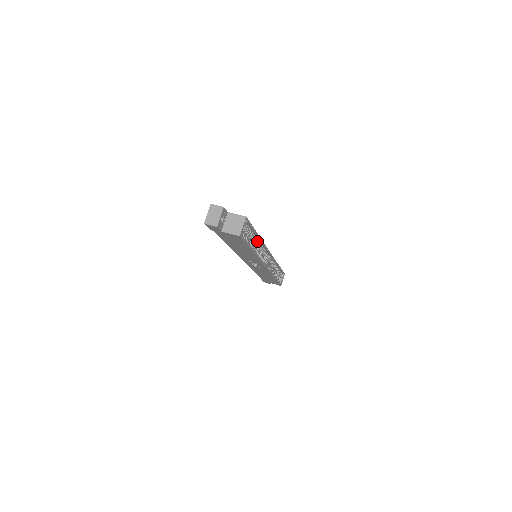
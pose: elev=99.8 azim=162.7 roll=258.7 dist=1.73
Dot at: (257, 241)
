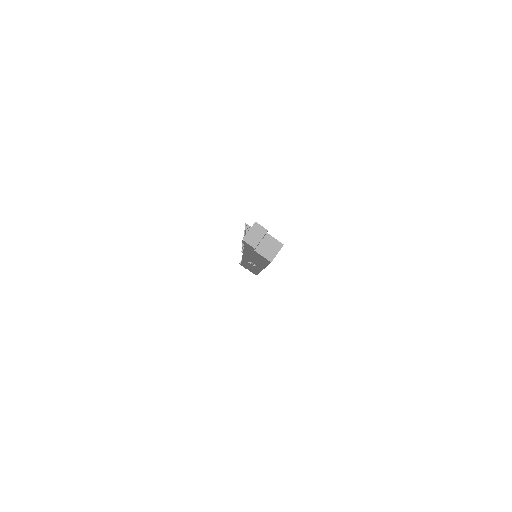
Dot at: occluded
